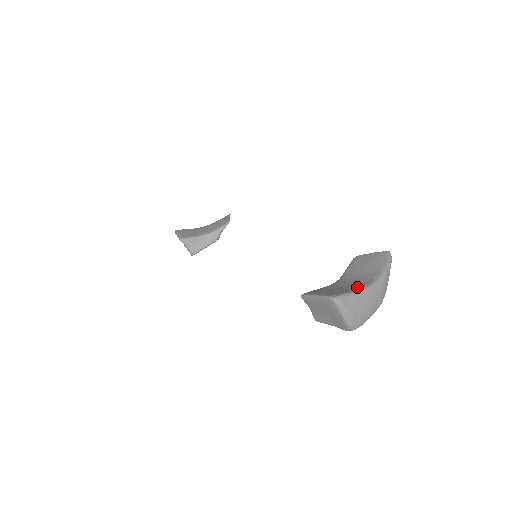
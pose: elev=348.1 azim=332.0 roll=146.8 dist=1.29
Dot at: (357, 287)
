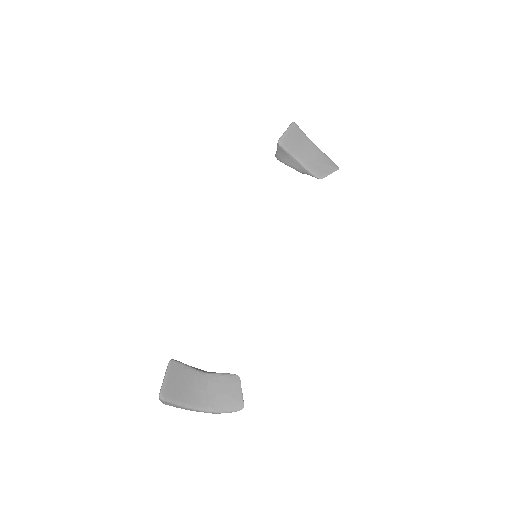
Dot at: (189, 401)
